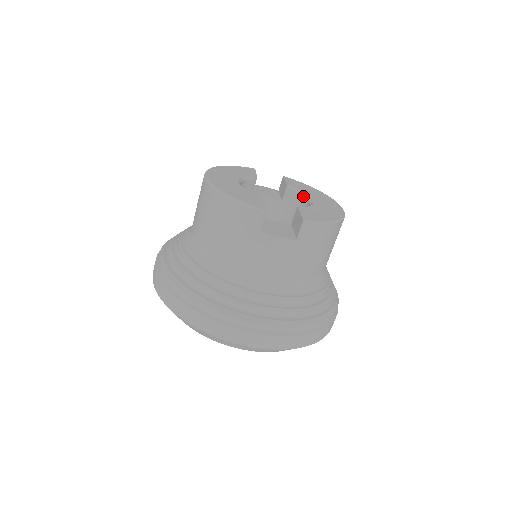
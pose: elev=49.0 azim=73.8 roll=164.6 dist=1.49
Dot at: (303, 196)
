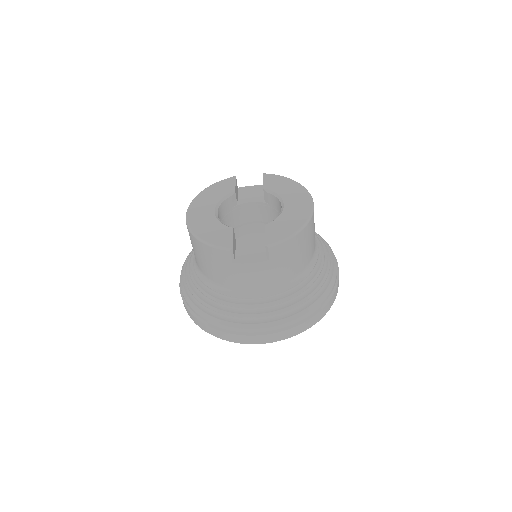
Dot at: (277, 199)
